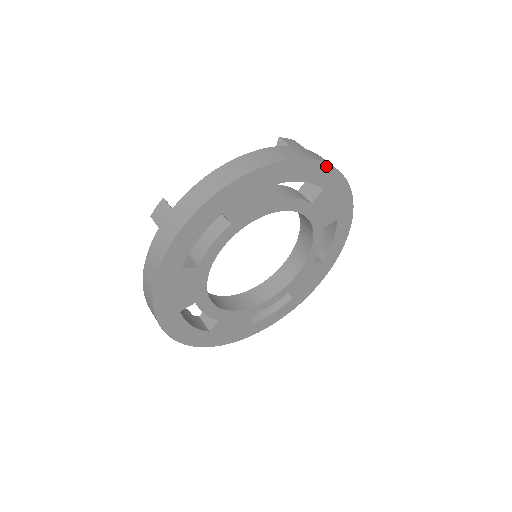
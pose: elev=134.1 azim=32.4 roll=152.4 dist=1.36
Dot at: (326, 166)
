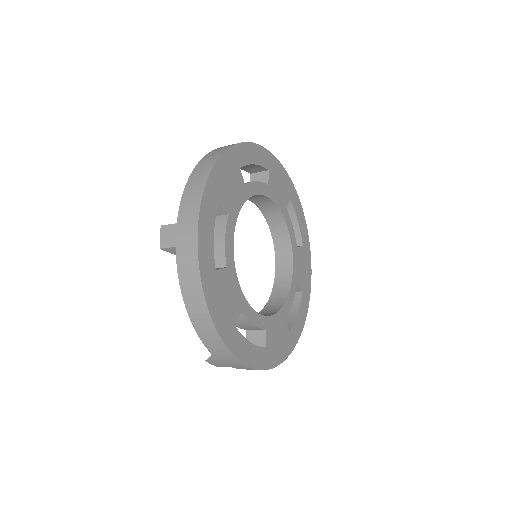
Dot at: (260, 148)
